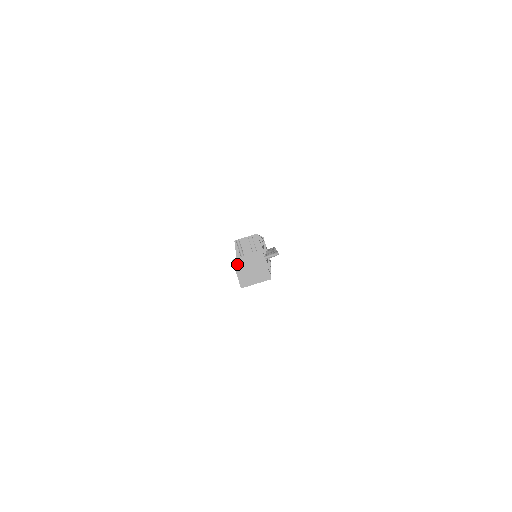
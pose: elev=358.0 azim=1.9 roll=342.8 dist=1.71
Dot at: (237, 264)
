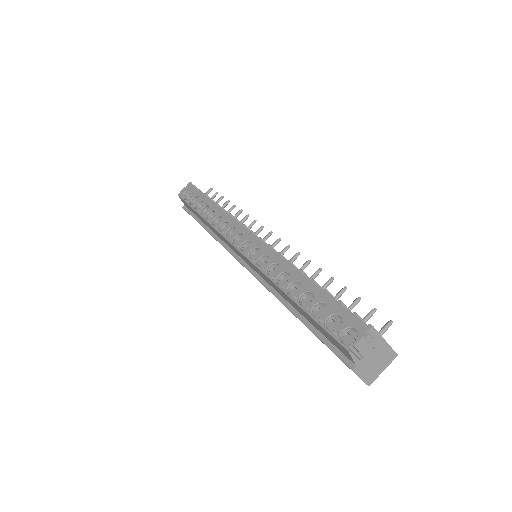
Dot at: (358, 370)
